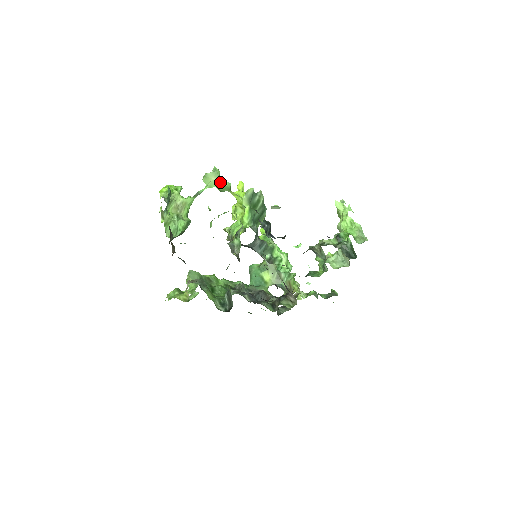
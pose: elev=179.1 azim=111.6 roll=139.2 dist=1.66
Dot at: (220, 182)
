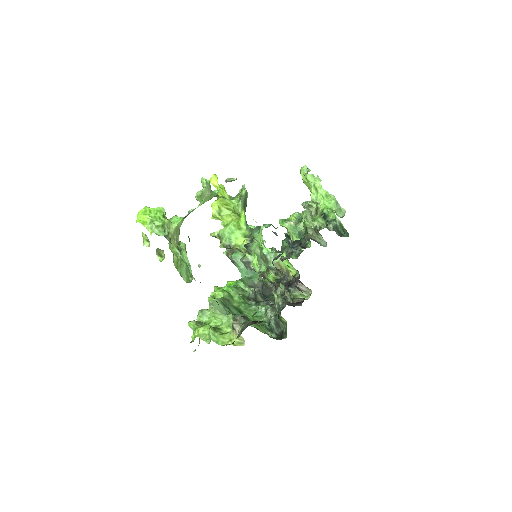
Dot at: (212, 194)
